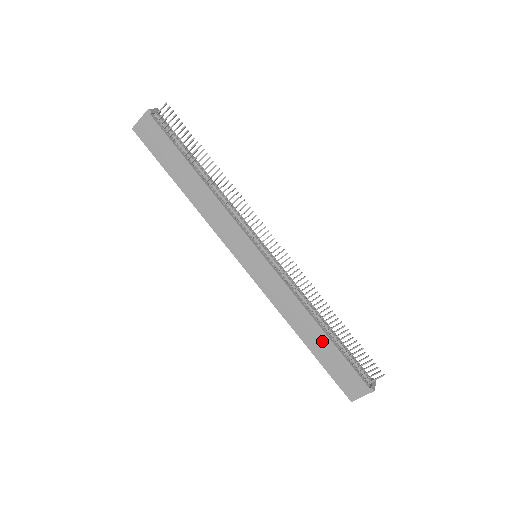
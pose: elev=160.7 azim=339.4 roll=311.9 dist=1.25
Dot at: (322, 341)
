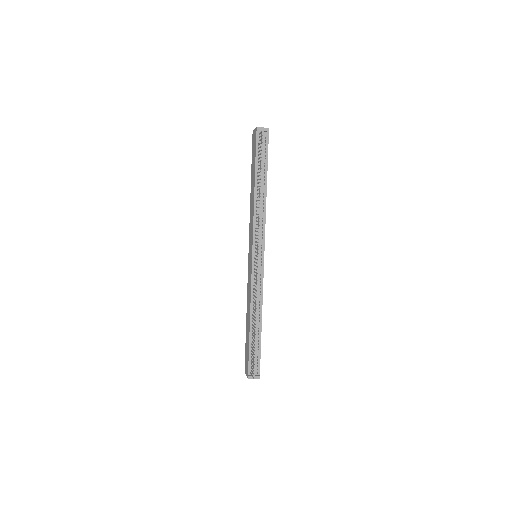
Dot at: (248, 330)
